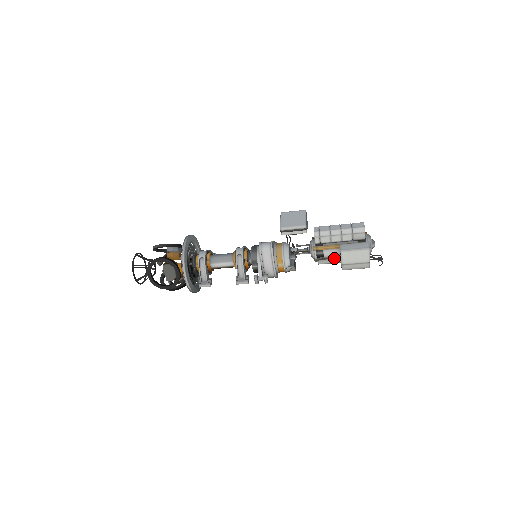
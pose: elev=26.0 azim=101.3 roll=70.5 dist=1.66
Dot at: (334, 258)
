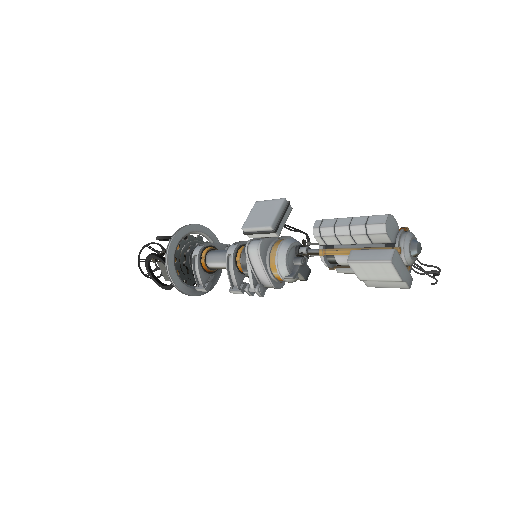
Dot at: occluded
